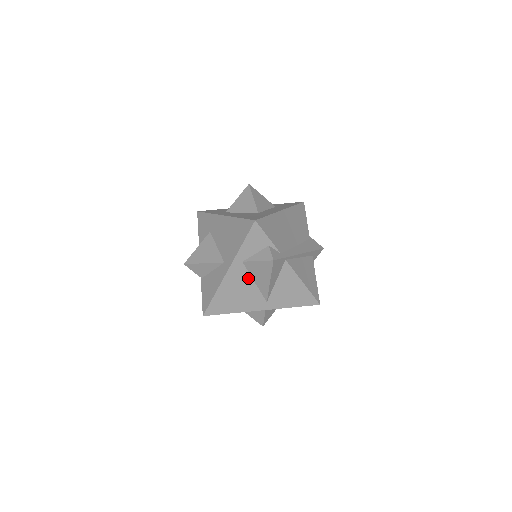
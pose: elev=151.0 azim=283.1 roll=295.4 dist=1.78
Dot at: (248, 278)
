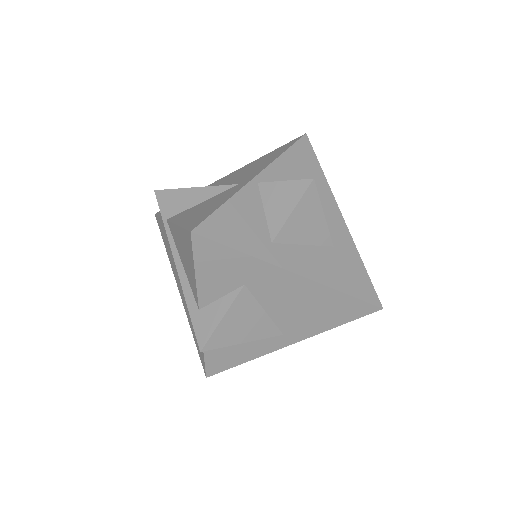
Dot at: occluded
